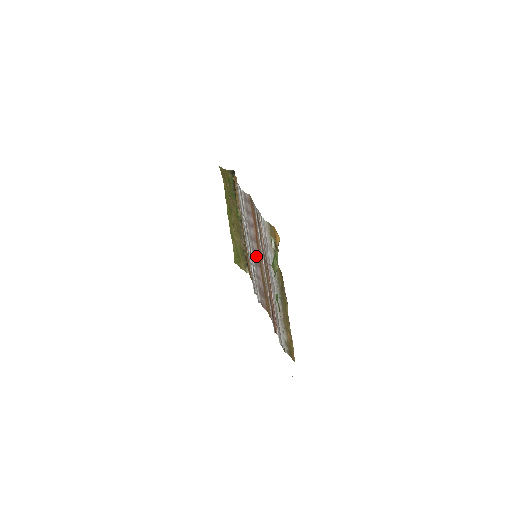
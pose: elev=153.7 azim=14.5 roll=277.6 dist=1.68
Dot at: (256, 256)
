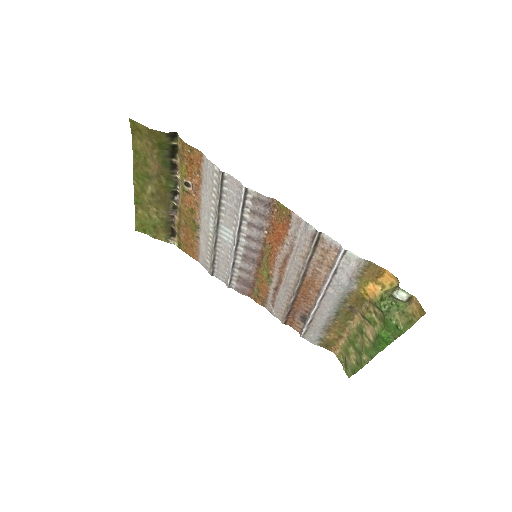
Dot at: (254, 255)
